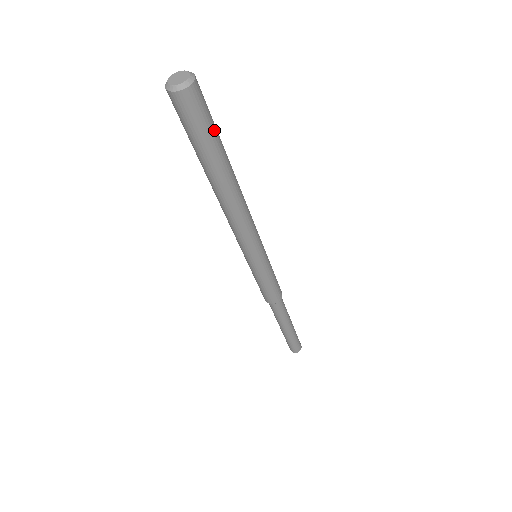
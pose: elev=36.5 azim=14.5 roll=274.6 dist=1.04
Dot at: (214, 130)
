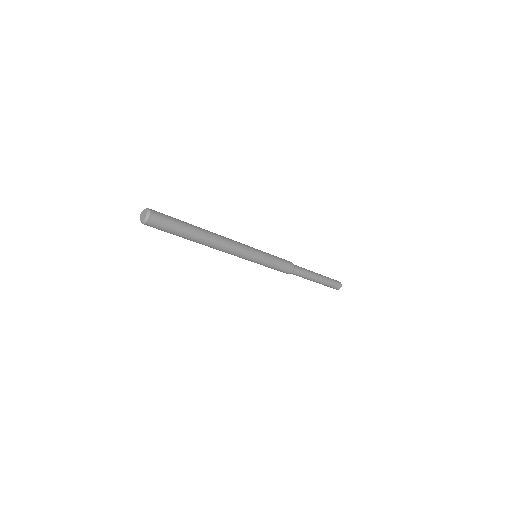
Dot at: (175, 219)
